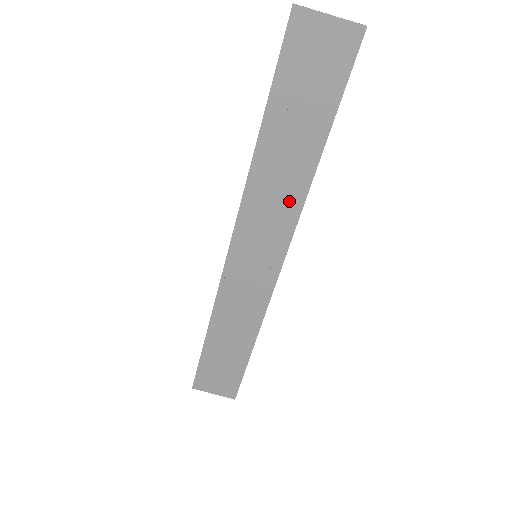
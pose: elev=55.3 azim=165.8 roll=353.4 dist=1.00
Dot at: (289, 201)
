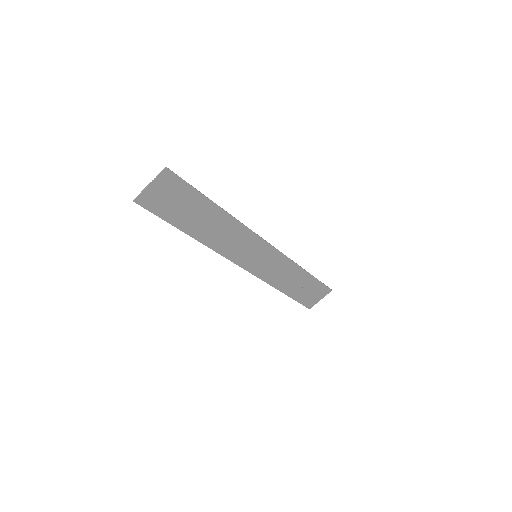
Dot at: (236, 231)
